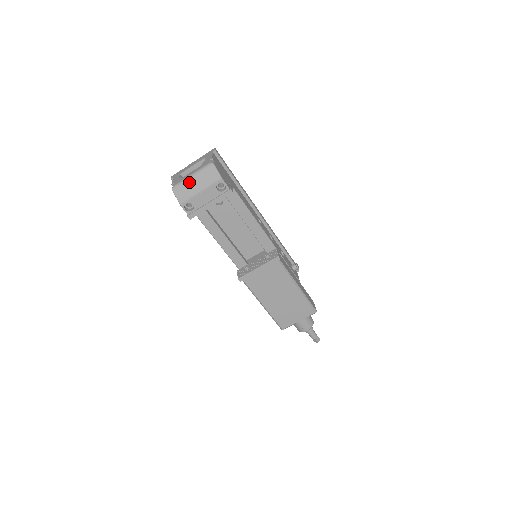
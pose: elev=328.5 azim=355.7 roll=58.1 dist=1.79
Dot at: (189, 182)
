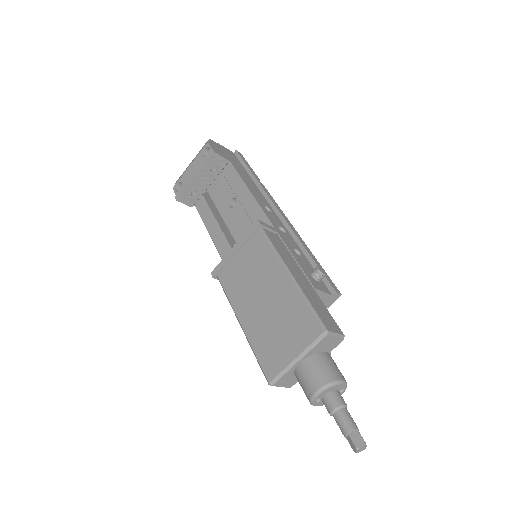
Dot at: occluded
